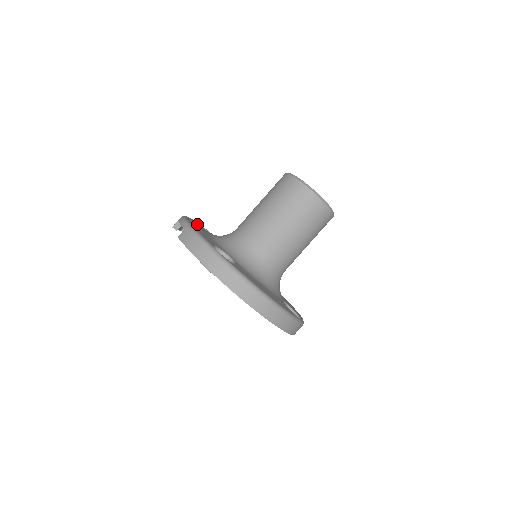
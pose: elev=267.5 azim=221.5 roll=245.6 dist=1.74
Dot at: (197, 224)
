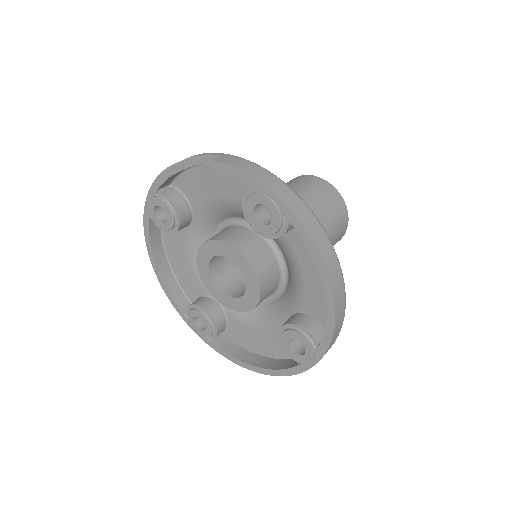
Dot at: occluded
